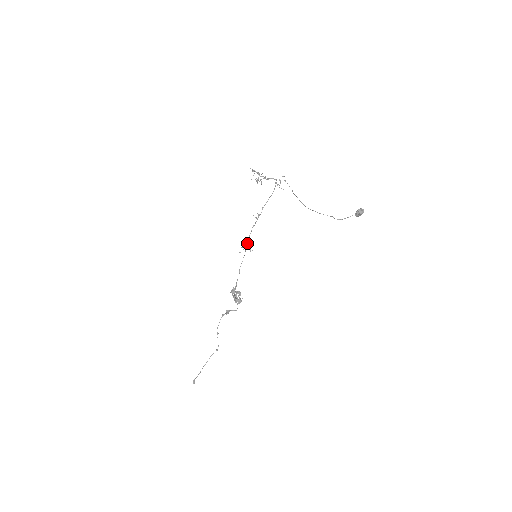
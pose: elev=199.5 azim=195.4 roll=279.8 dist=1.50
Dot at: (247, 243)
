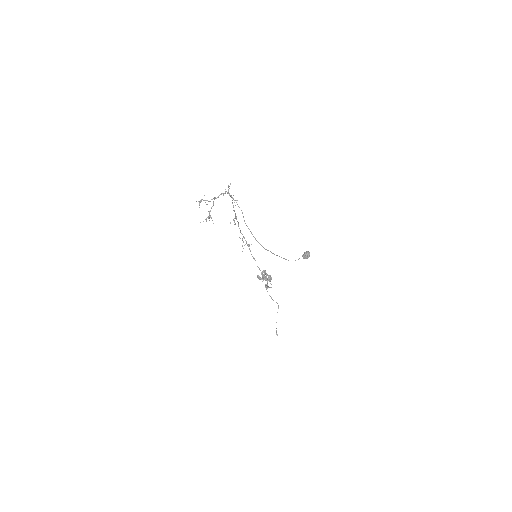
Dot at: occluded
